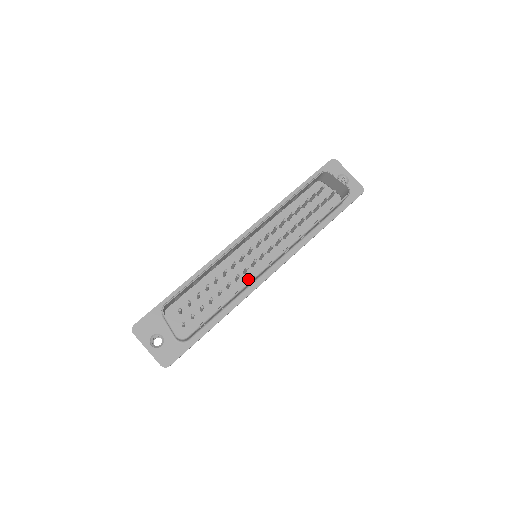
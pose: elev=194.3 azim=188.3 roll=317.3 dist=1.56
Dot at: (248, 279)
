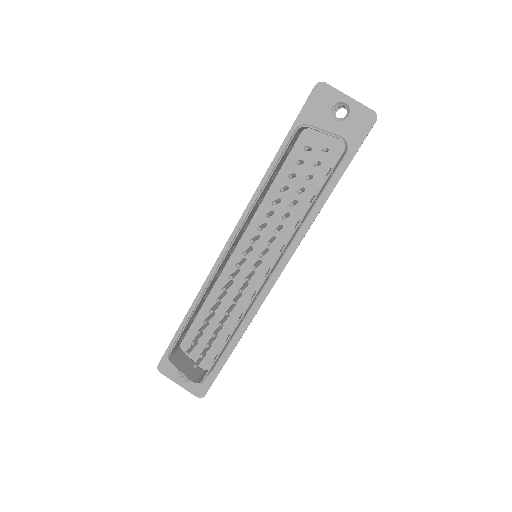
Dot at: (253, 289)
